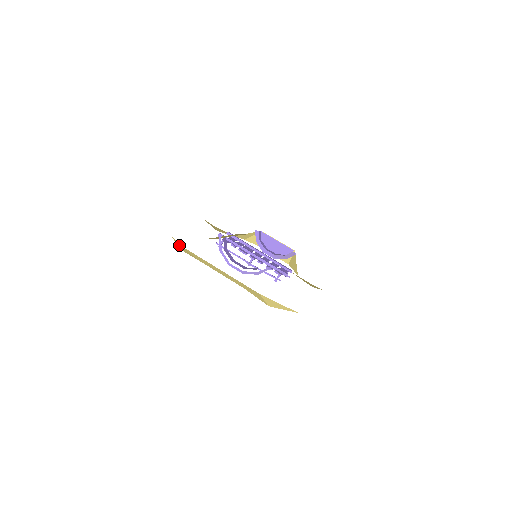
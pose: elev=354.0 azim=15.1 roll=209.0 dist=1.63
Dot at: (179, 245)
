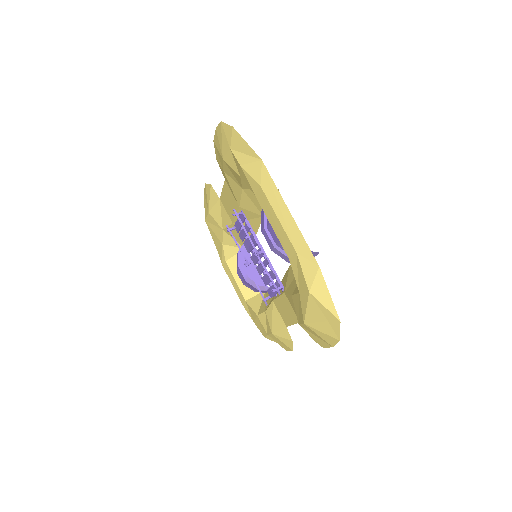
Dot at: (247, 159)
